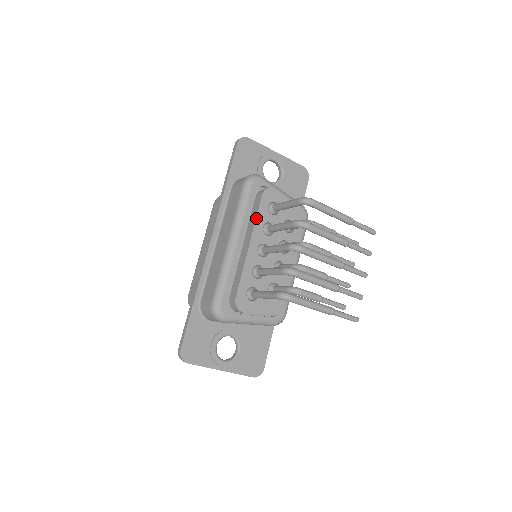
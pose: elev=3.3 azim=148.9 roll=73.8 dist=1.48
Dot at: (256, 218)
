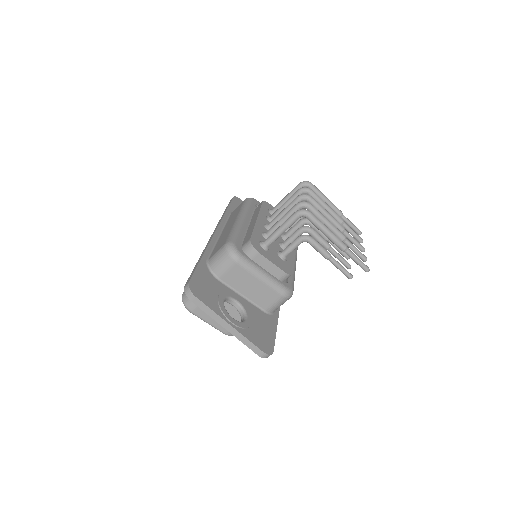
Dot at: (260, 209)
